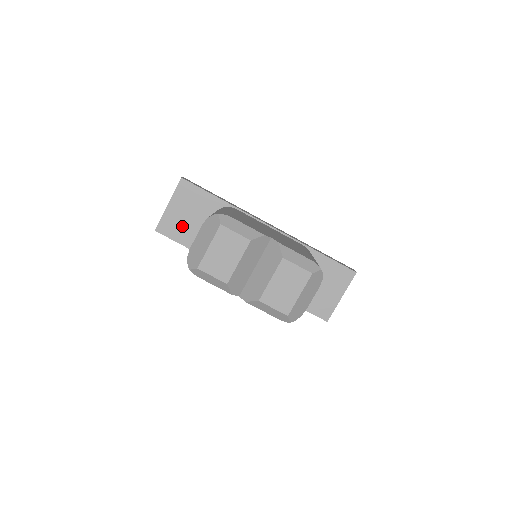
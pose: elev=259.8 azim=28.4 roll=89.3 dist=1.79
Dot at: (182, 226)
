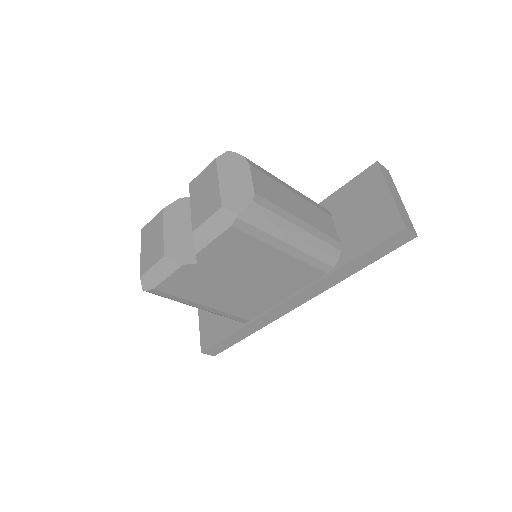
Dot at: (216, 324)
